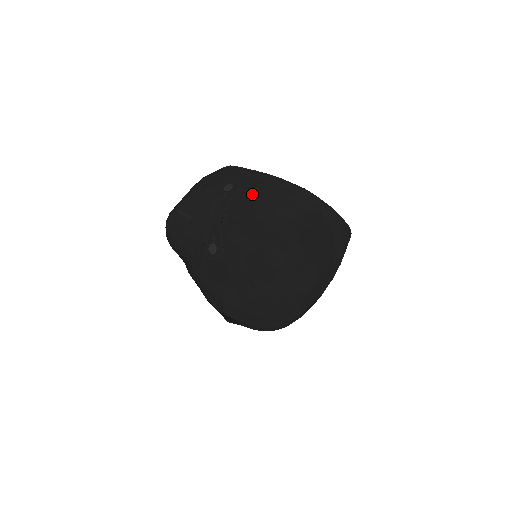
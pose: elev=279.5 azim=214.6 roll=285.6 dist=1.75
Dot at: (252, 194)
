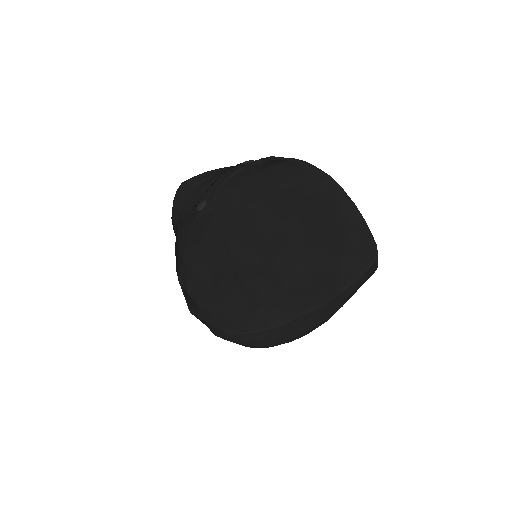
Dot at: (269, 167)
